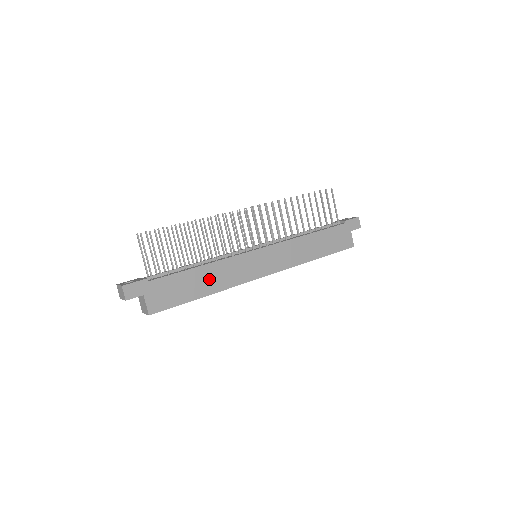
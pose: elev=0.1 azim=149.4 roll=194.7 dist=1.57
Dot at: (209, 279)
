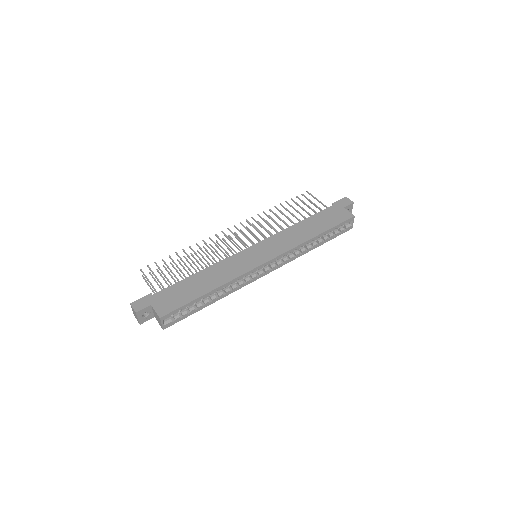
Dot at: (210, 278)
